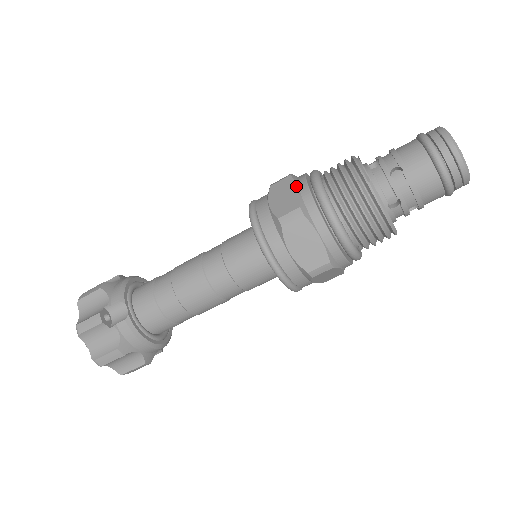
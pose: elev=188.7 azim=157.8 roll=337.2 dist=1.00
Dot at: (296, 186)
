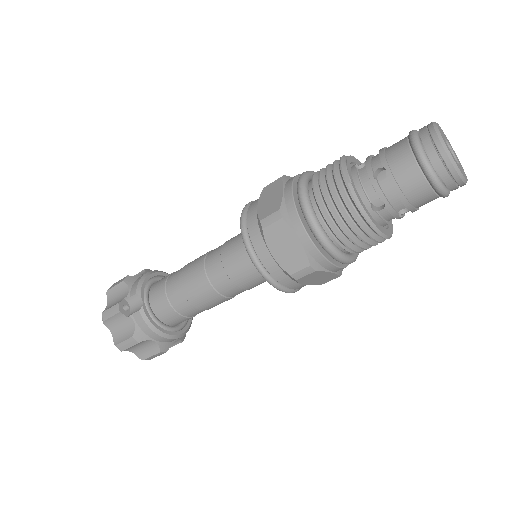
Dot at: (282, 188)
